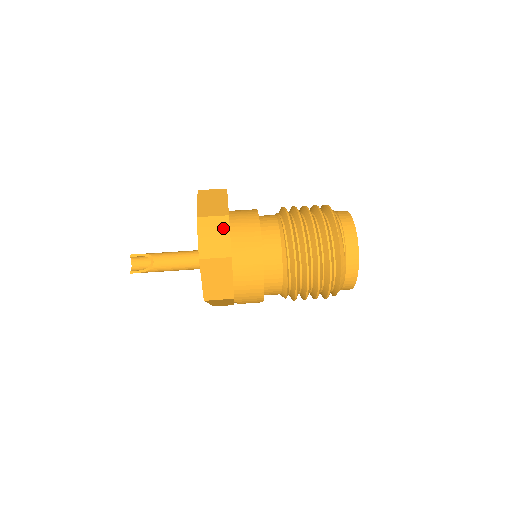
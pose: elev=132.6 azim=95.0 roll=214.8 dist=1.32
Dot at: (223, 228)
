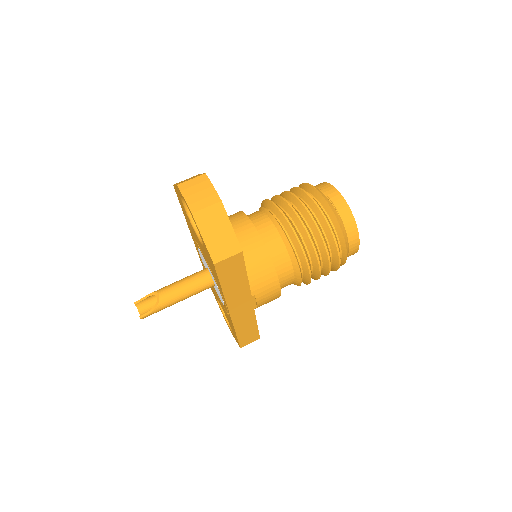
Dot at: (204, 183)
